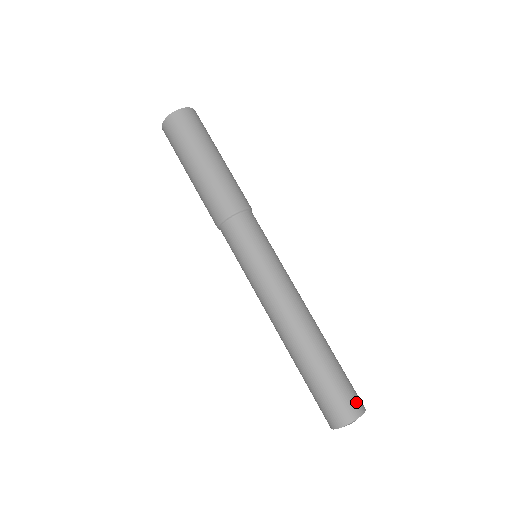
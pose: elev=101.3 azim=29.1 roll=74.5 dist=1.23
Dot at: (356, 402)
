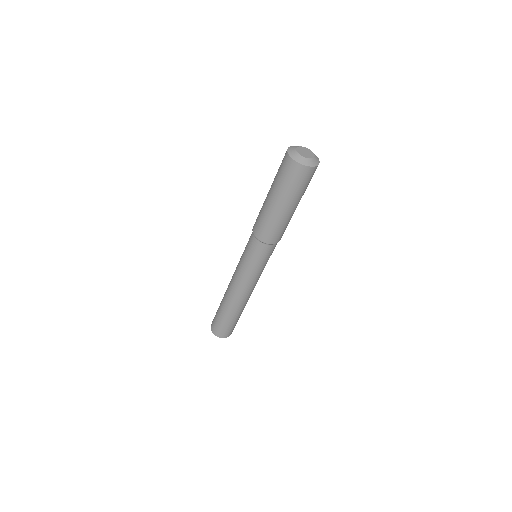
Dot at: (226, 334)
